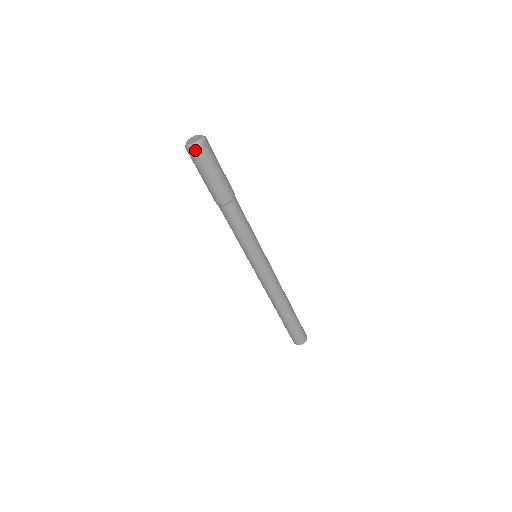
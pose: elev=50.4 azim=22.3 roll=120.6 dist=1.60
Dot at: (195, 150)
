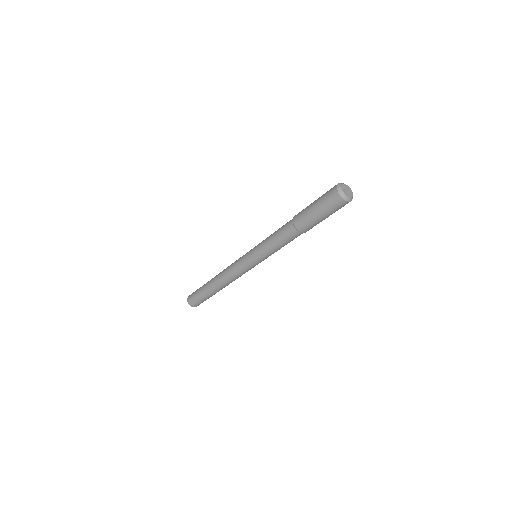
Dot at: (347, 203)
